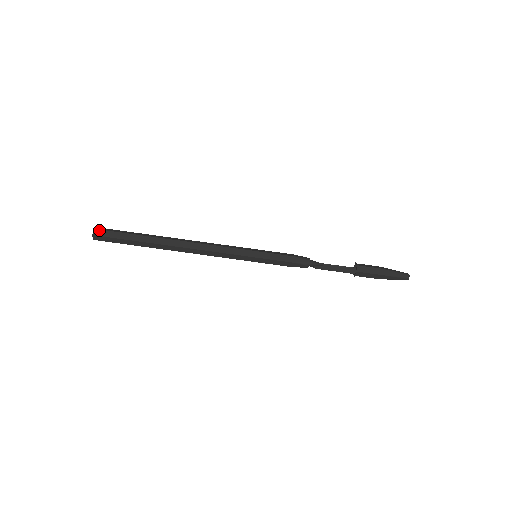
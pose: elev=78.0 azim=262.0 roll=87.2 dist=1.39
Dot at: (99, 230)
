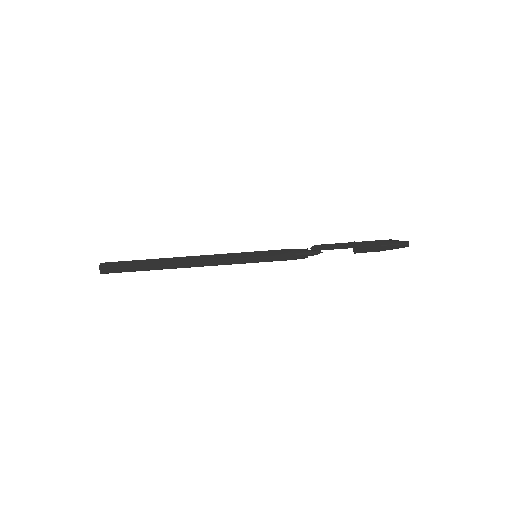
Dot at: (104, 269)
